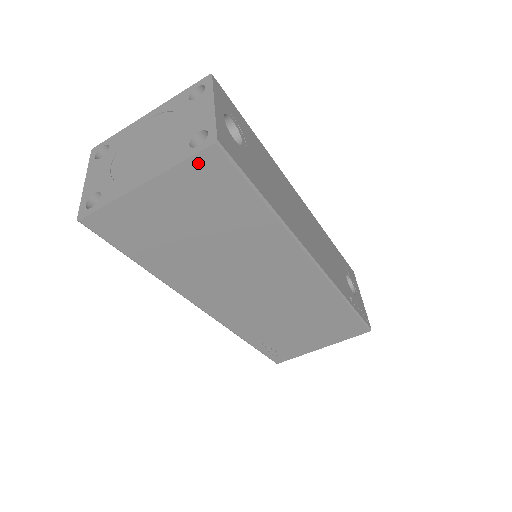
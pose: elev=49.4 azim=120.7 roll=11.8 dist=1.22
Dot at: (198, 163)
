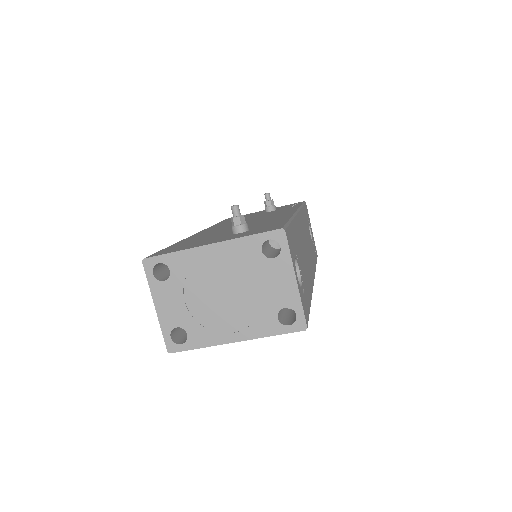
Dot at: occluded
